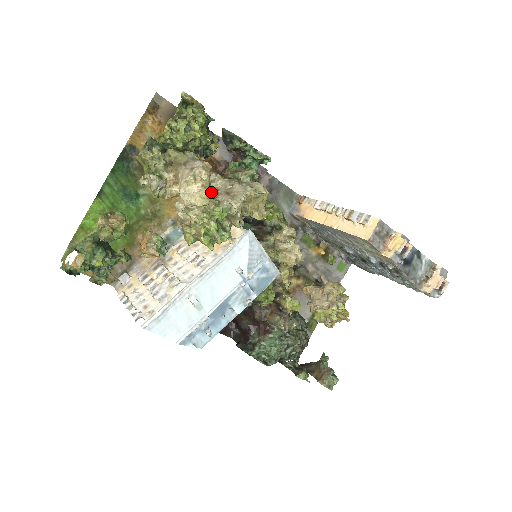
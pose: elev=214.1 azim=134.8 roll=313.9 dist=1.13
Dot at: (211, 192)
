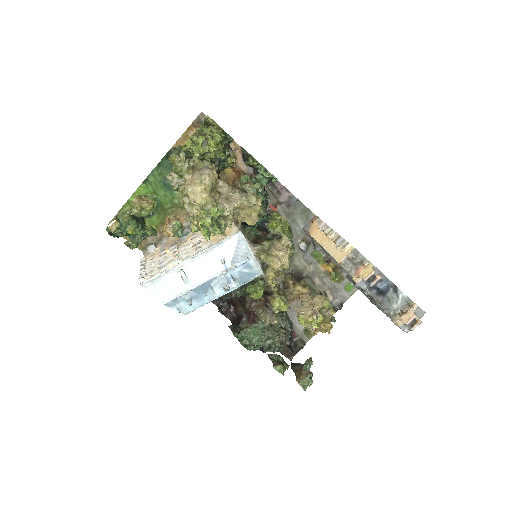
Dot at: (214, 195)
